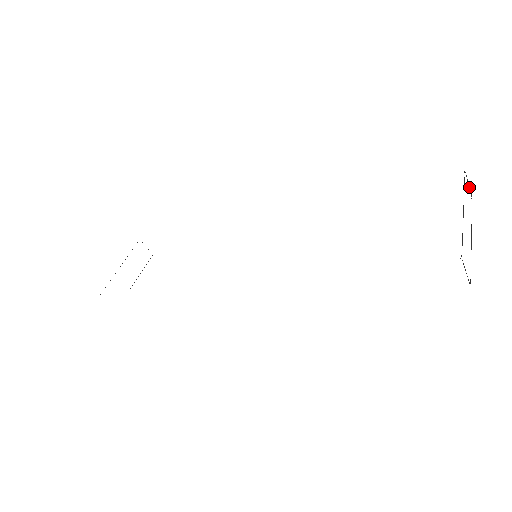
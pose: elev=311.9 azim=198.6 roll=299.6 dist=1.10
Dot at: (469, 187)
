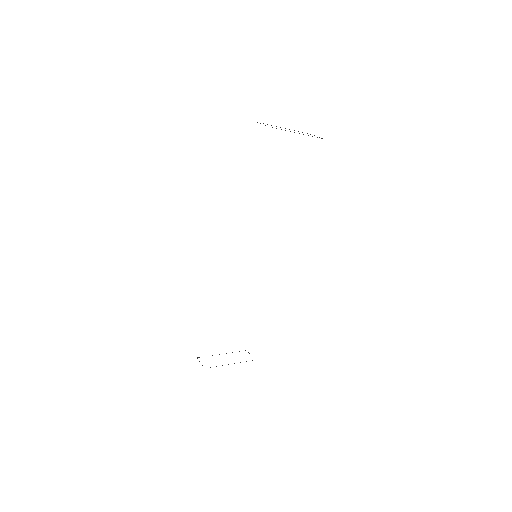
Dot at: (319, 137)
